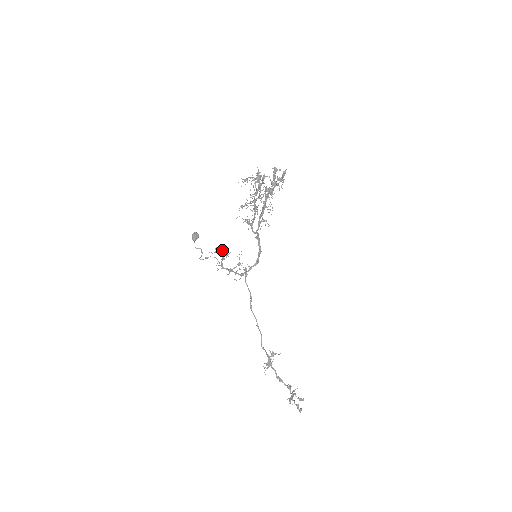
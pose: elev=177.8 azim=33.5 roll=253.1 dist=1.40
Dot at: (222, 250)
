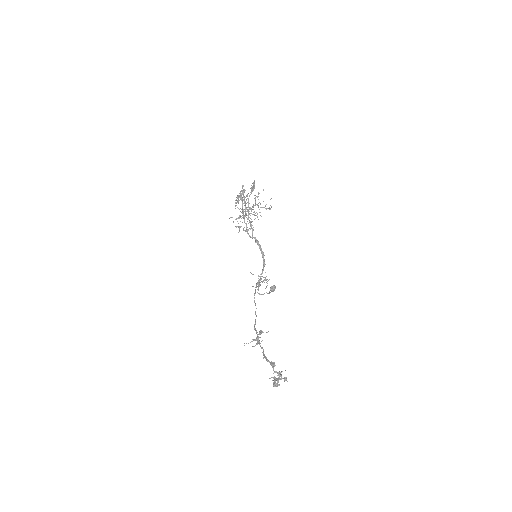
Dot at: occluded
